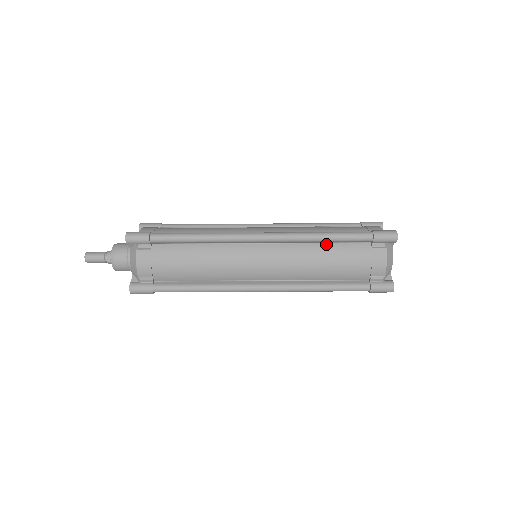
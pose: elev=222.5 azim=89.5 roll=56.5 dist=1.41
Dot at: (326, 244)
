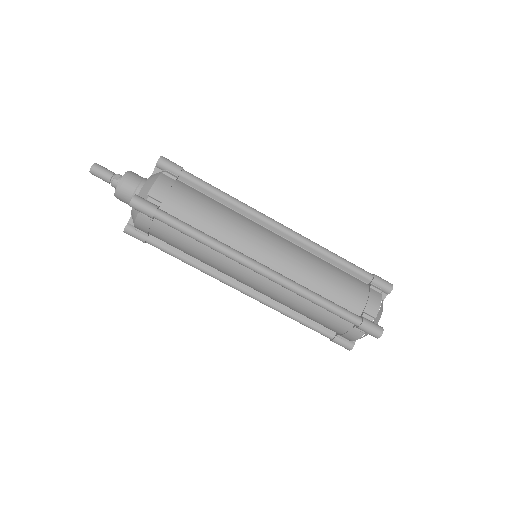
Dot at: (331, 264)
